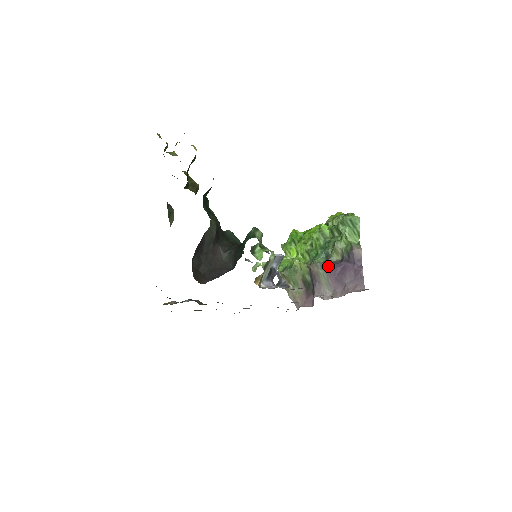
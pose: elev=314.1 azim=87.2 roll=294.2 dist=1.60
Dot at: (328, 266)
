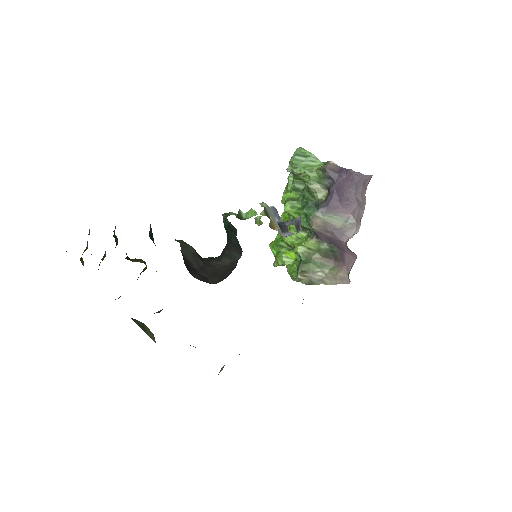
Dot at: (325, 206)
